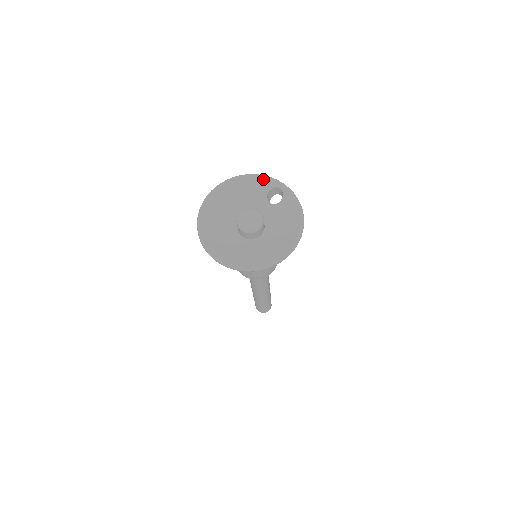
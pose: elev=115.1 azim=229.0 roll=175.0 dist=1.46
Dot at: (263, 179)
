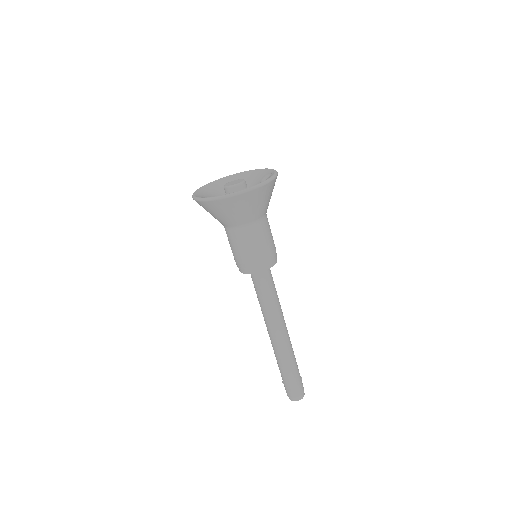
Dot at: (267, 170)
